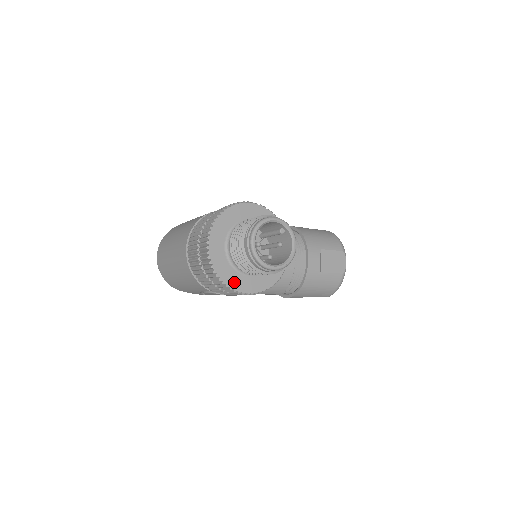
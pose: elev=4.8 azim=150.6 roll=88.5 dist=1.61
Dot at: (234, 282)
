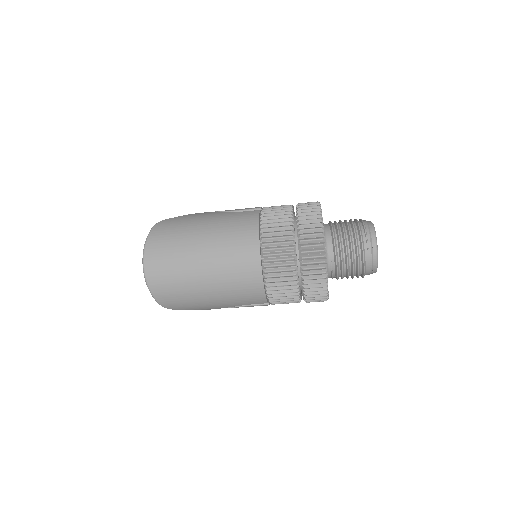
Dot at: occluded
